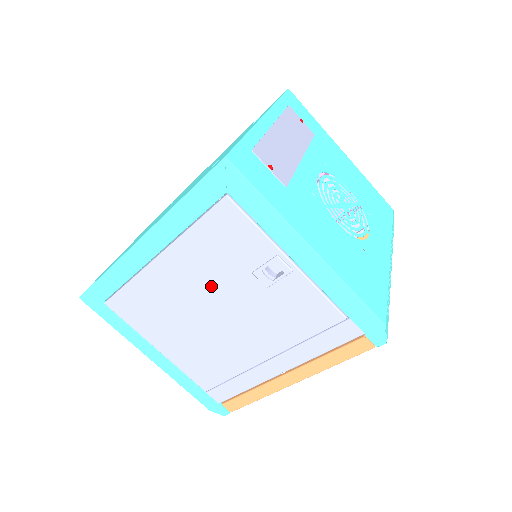
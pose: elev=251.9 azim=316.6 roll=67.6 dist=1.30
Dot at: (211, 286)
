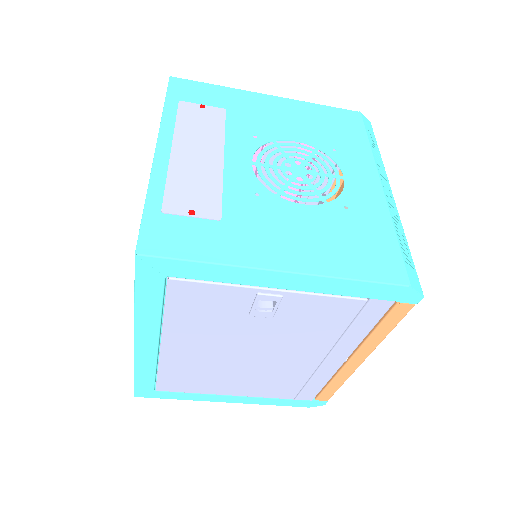
Dot at: (225, 340)
